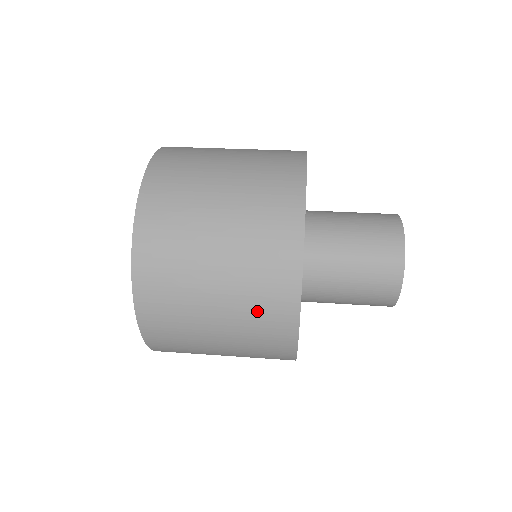
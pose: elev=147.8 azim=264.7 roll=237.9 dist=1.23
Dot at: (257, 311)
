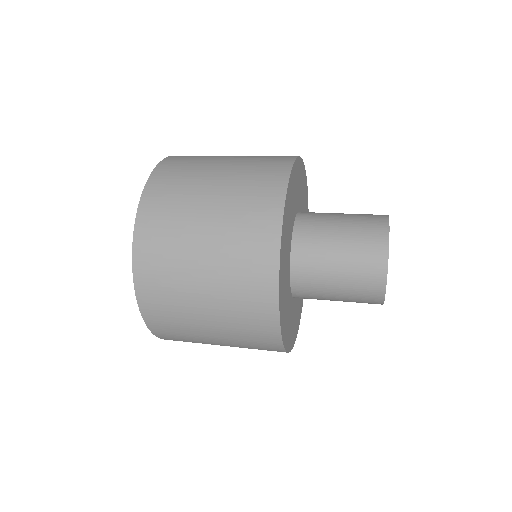
Dot at: (240, 270)
